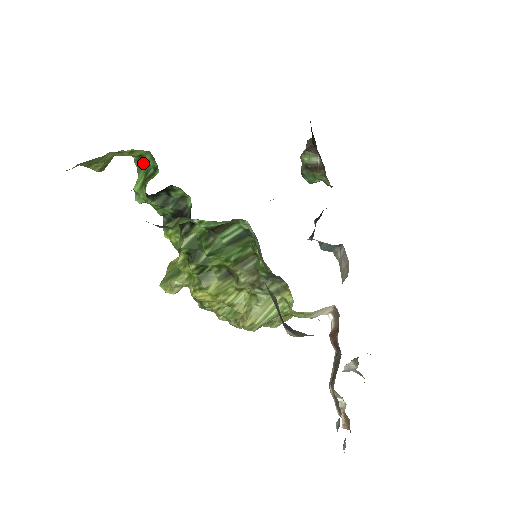
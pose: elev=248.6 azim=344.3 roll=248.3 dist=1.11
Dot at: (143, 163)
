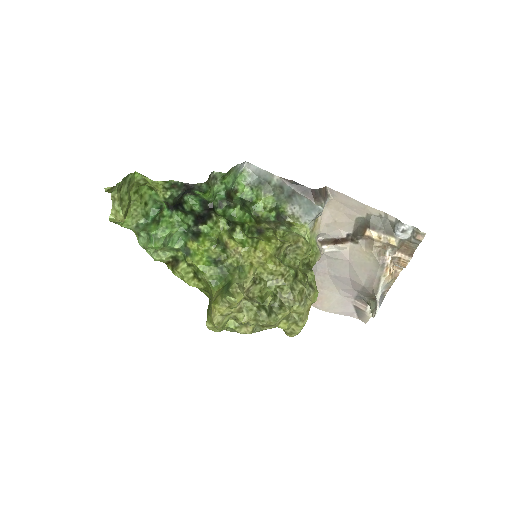
Dot at: (143, 225)
